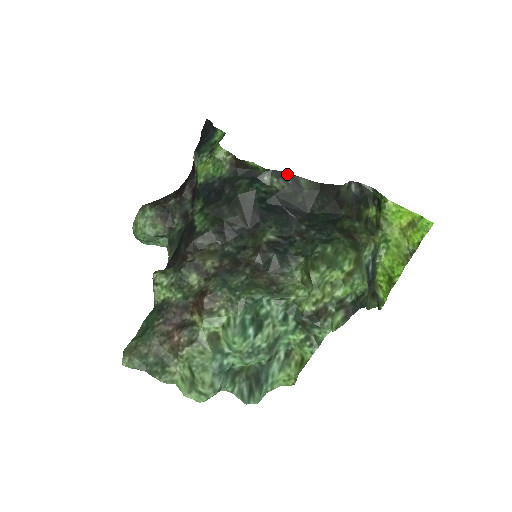
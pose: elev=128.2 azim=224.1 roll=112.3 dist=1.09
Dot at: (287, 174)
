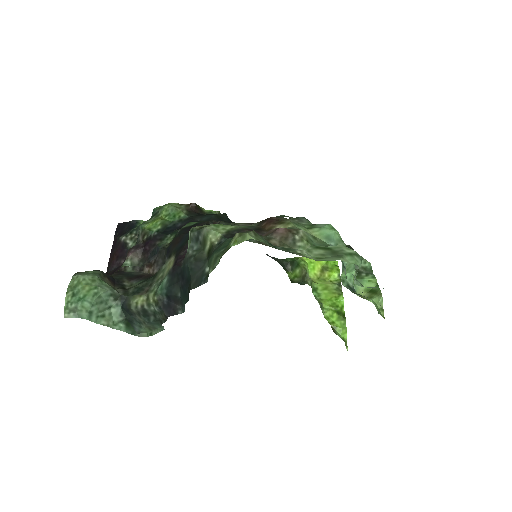
Dot at: occluded
